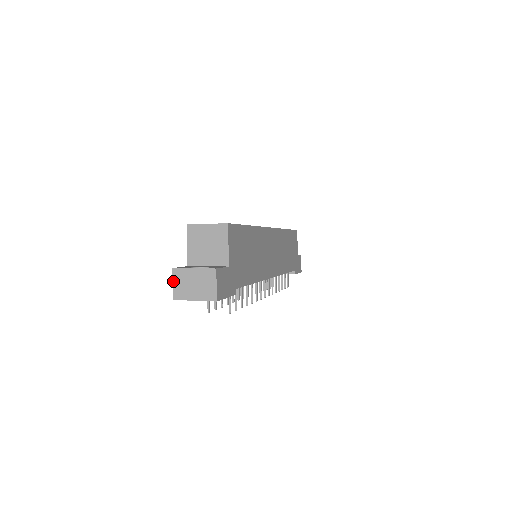
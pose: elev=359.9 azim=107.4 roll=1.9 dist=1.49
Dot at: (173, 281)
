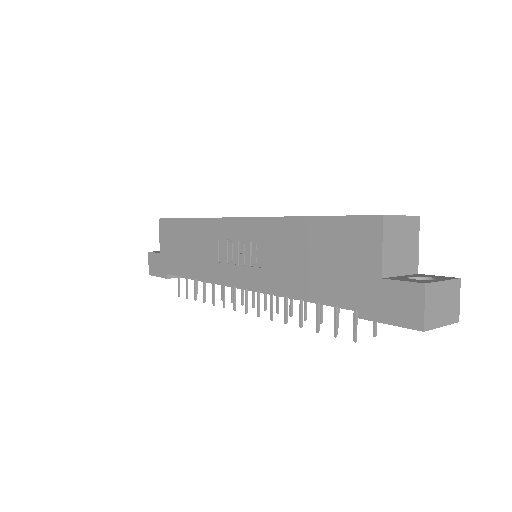
Dot at: (425, 303)
